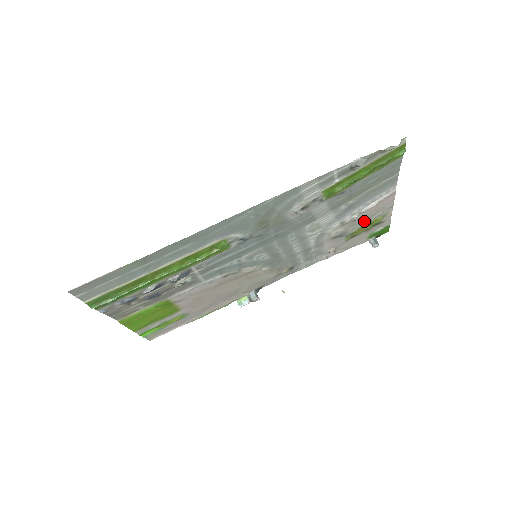
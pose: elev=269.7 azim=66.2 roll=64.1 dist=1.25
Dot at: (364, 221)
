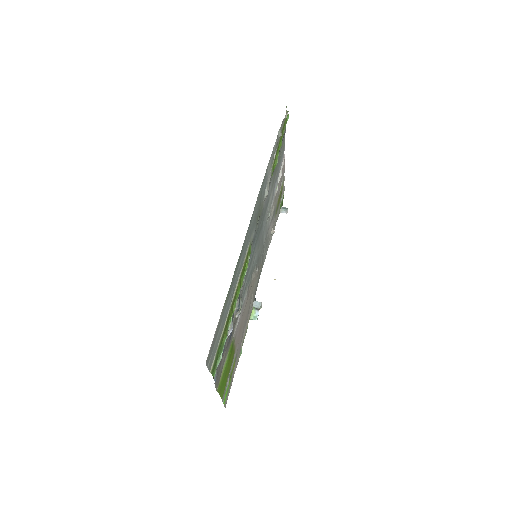
Dot at: (278, 193)
